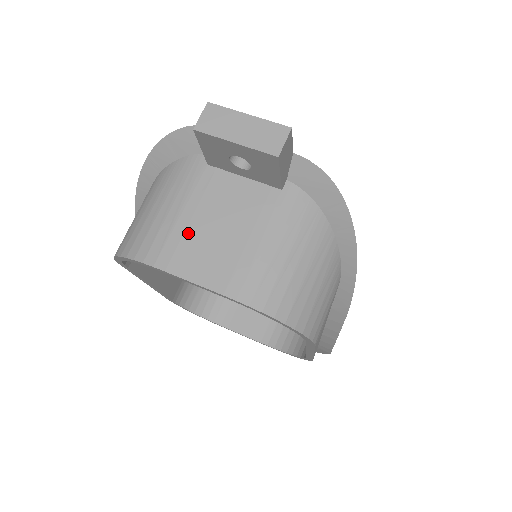
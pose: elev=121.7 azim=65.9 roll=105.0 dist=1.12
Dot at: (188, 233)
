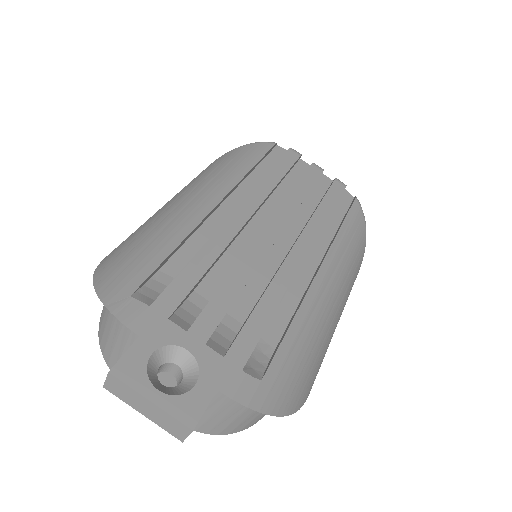
Dot at: occluded
